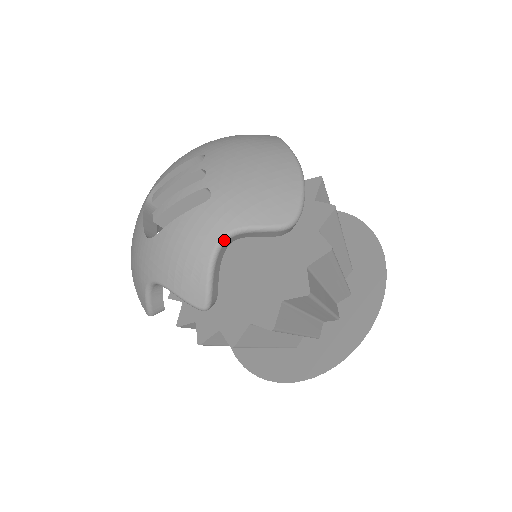
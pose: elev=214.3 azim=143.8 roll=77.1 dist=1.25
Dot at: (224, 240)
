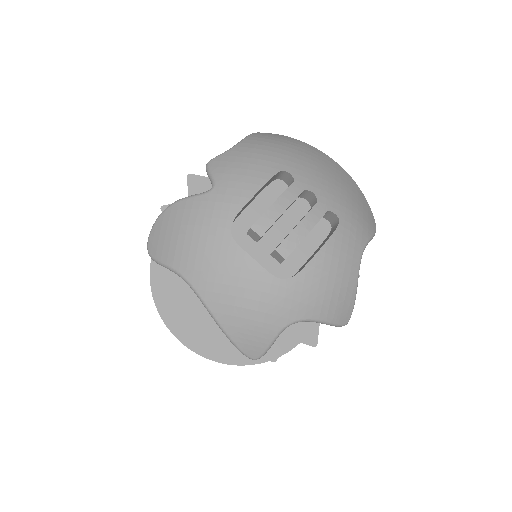
Dot at: (361, 257)
